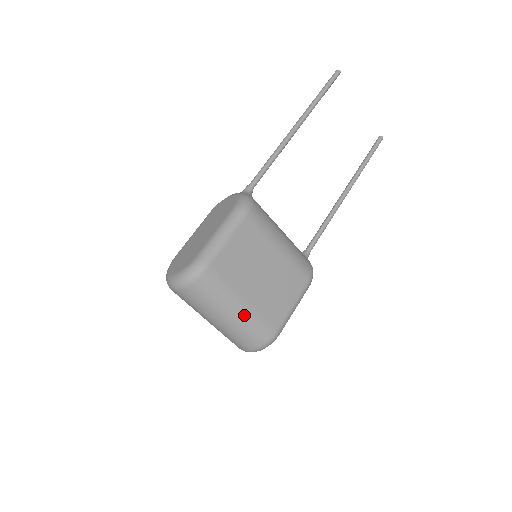
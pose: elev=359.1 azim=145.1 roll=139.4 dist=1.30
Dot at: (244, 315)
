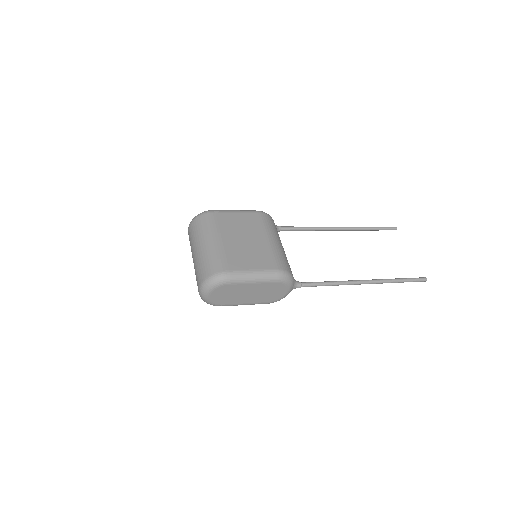
Dot at: (213, 247)
